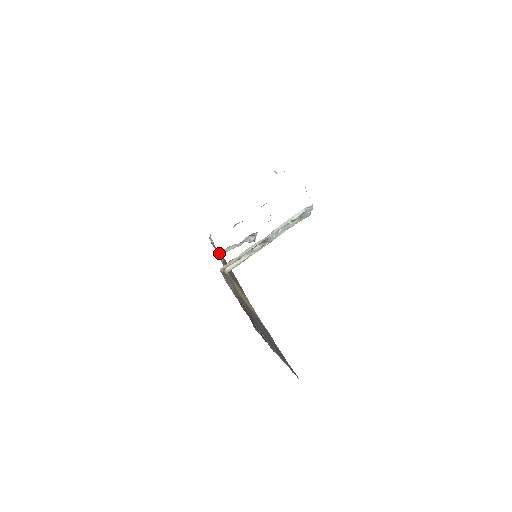
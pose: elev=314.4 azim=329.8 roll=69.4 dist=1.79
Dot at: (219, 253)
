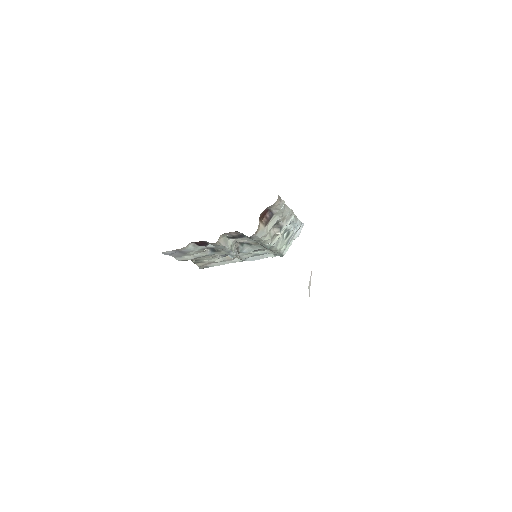
Dot at: (220, 236)
